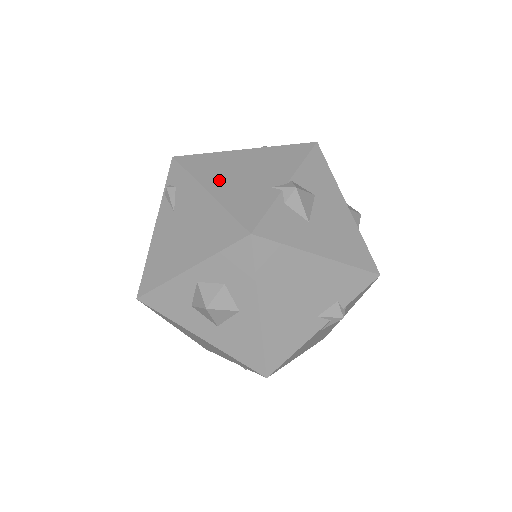
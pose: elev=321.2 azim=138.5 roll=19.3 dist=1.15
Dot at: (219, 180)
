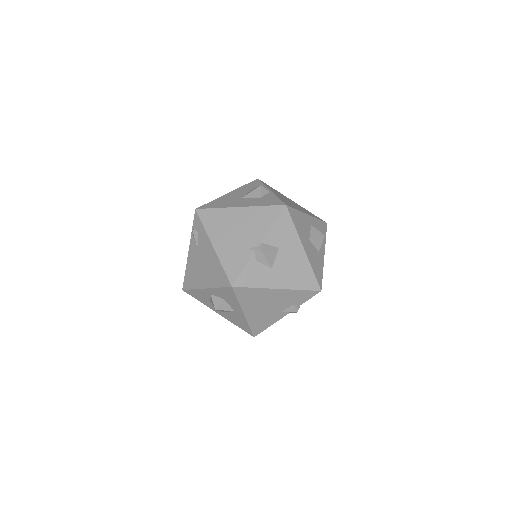
Dot at: (220, 237)
